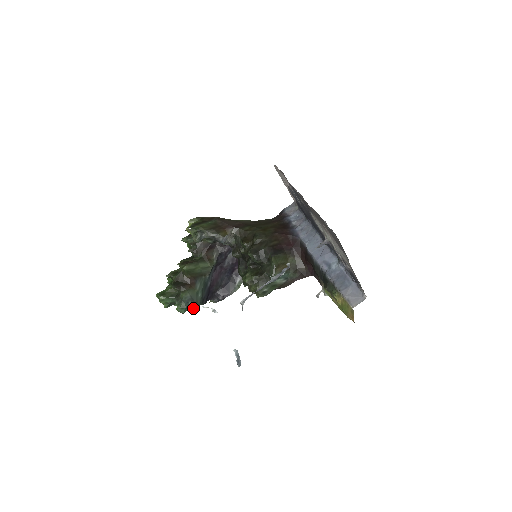
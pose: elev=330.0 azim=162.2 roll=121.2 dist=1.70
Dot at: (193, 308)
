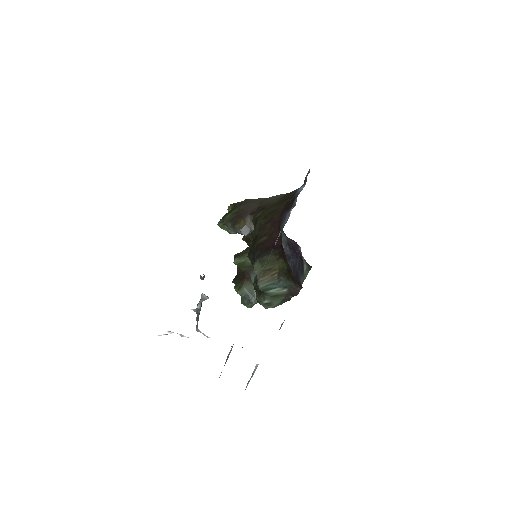
Dot at: occluded
